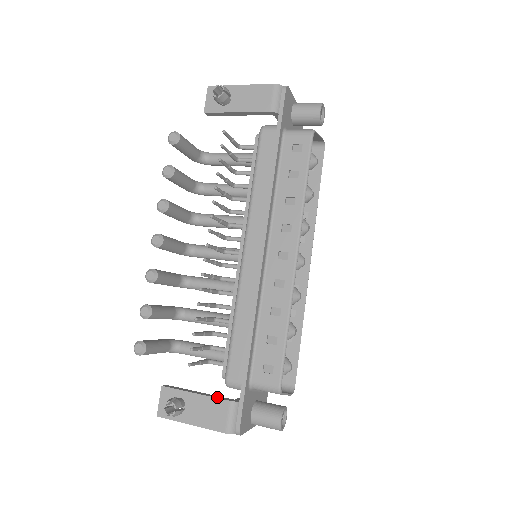
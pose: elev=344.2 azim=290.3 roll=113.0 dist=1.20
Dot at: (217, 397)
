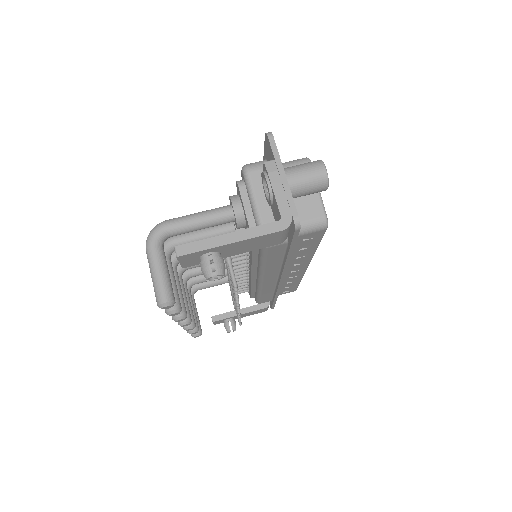
Dot at: (255, 309)
